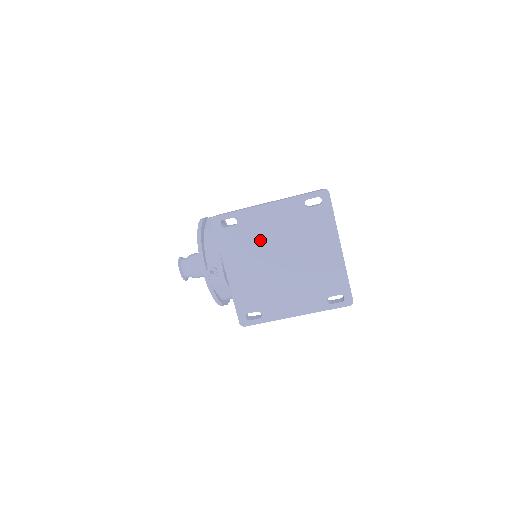
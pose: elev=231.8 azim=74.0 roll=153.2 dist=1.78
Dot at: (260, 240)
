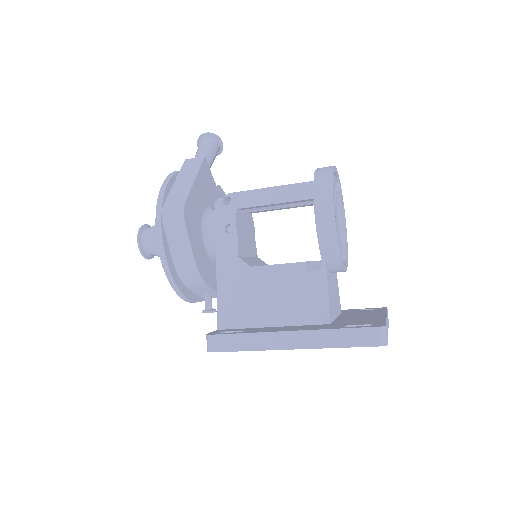
Dot at: occluded
